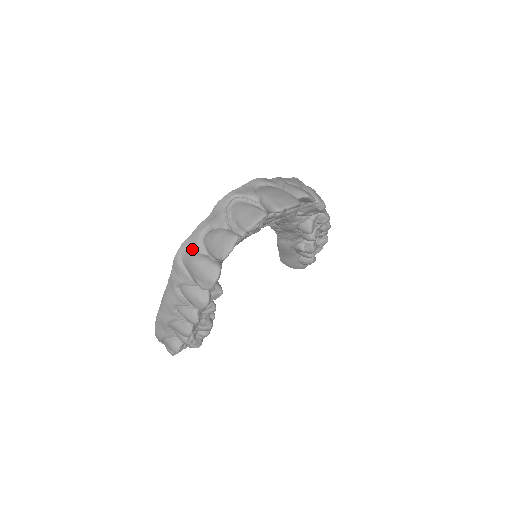
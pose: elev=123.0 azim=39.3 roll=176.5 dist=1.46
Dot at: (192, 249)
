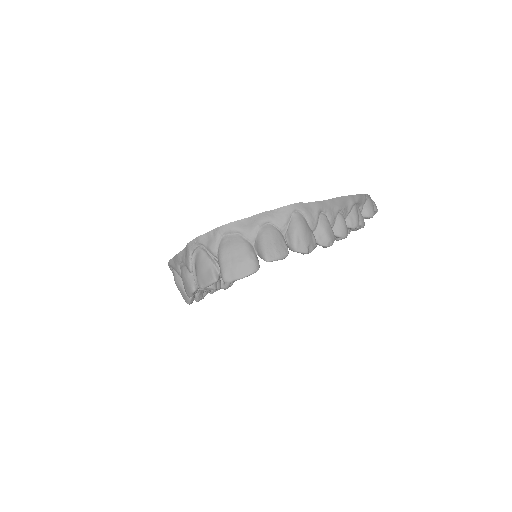
Dot at: (175, 270)
